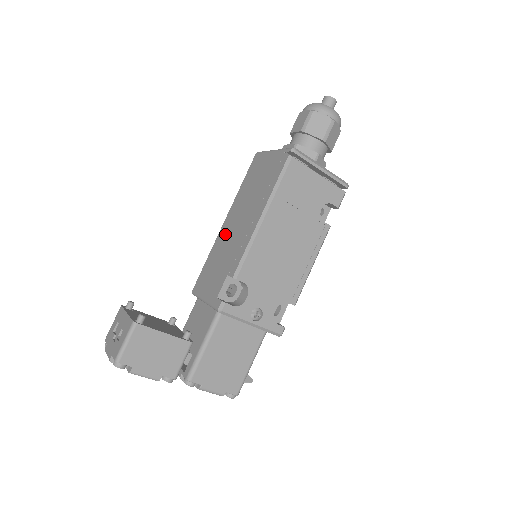
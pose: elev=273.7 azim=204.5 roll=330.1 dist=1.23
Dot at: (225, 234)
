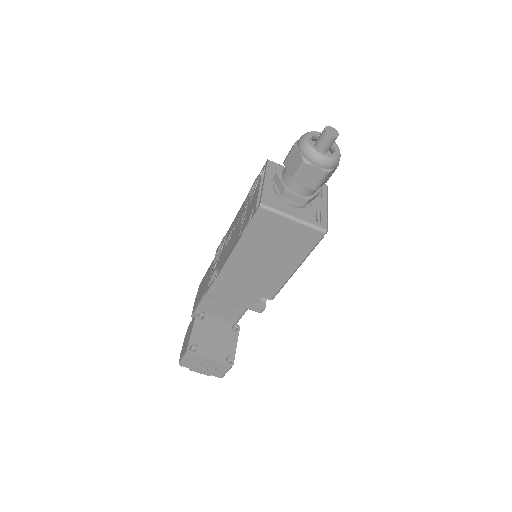
Dot at: (240, 268)
